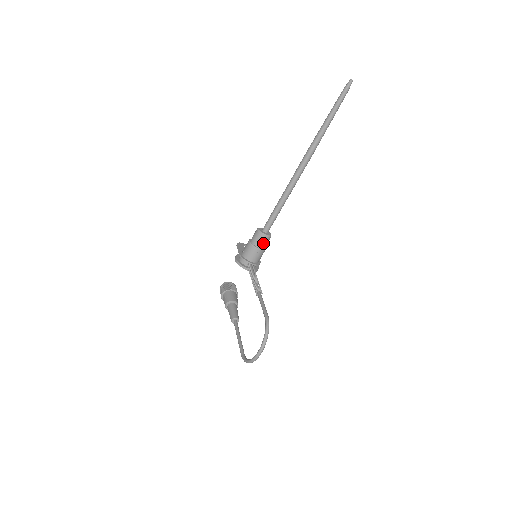
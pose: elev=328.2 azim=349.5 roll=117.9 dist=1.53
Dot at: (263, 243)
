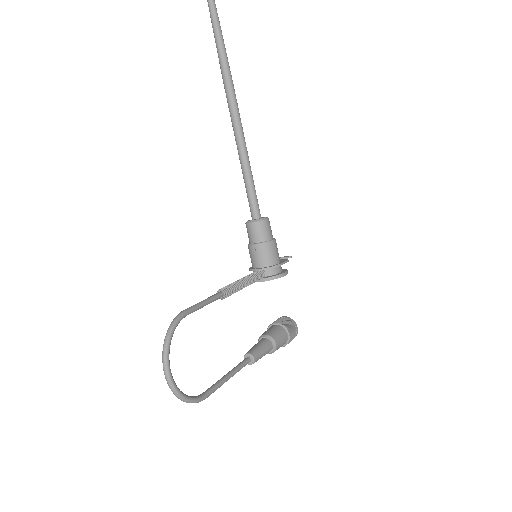
Dot at: (255, 234)
